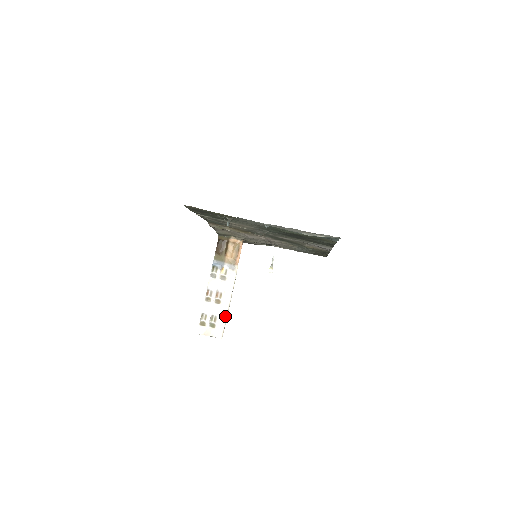
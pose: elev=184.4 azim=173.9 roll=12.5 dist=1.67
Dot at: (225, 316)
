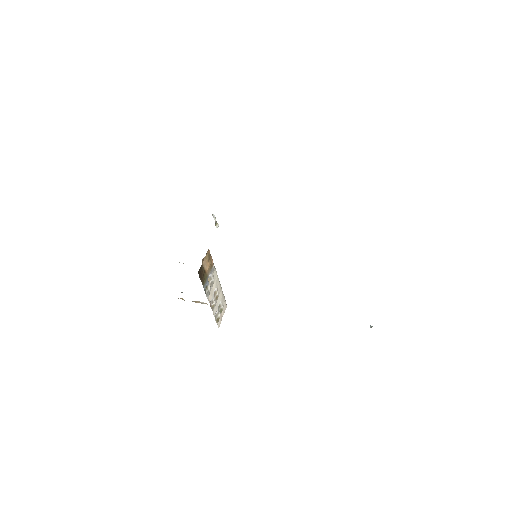
Dot at: (223, 296)
